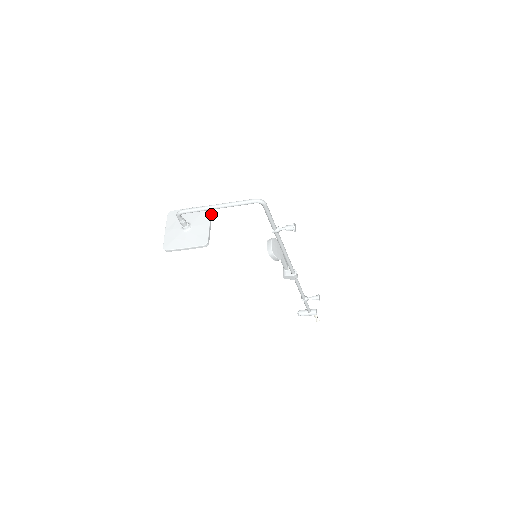
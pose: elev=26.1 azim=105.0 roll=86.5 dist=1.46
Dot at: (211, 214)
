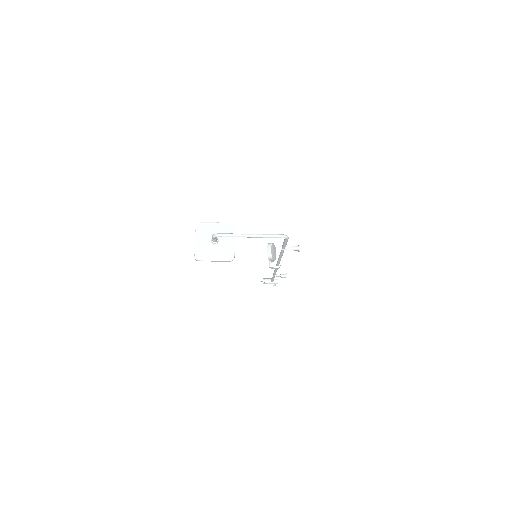
Dot at: occluded
